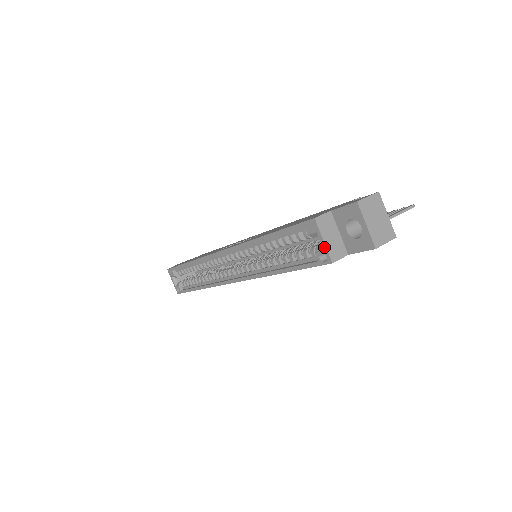
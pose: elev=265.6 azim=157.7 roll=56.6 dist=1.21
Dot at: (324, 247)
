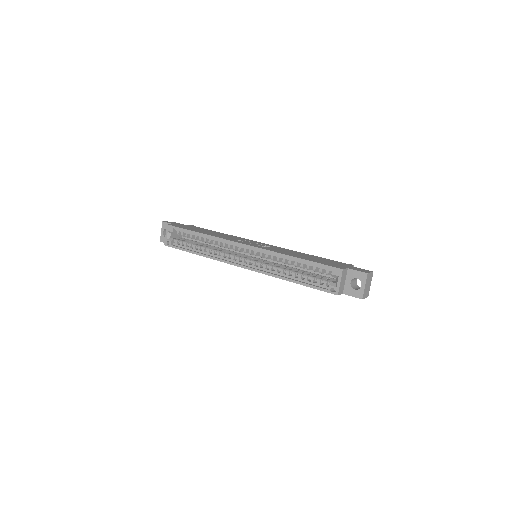
Dot at: (338, 285)
